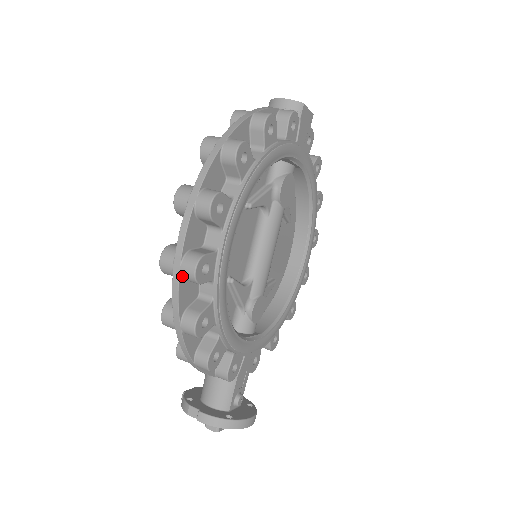
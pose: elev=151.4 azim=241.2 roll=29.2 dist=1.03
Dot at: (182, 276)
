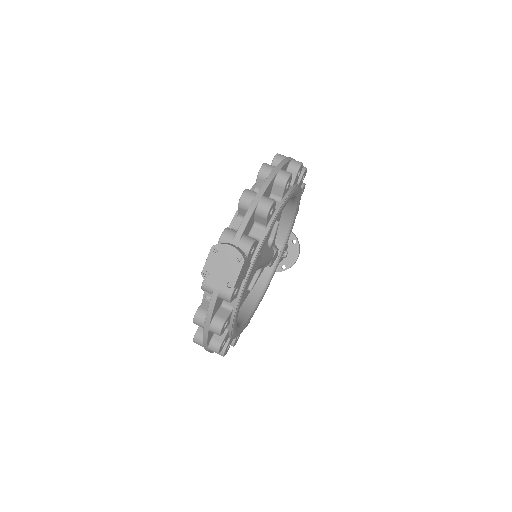
Dot at: occluded
